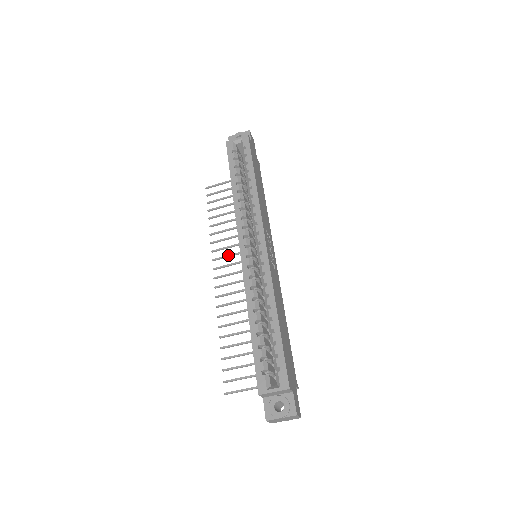
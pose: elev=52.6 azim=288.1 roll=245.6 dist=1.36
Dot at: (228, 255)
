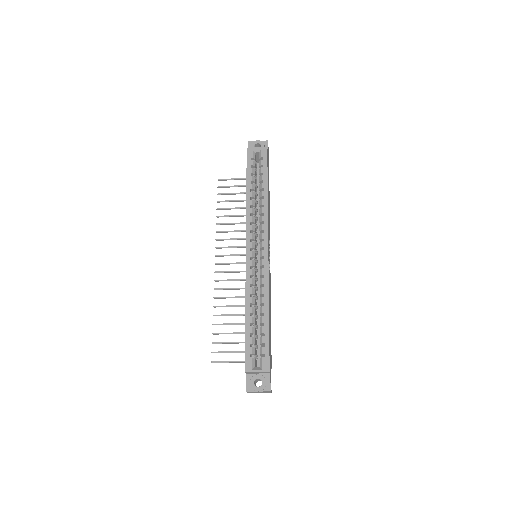
Dot at: (230, 246)
